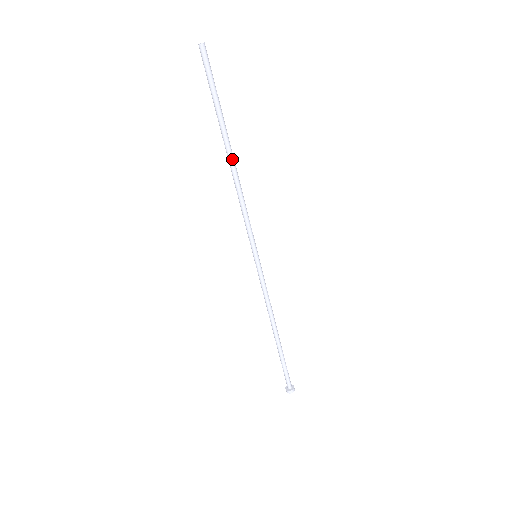
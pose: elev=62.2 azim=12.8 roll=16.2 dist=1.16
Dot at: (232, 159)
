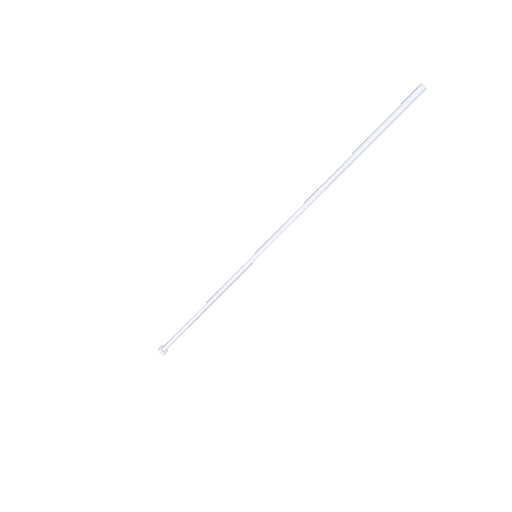
Dot at: occluded
